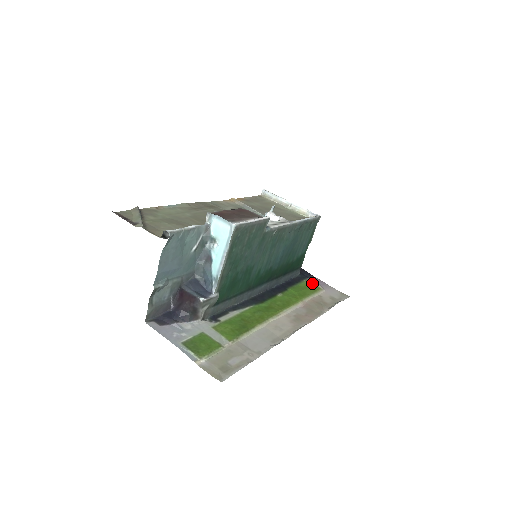
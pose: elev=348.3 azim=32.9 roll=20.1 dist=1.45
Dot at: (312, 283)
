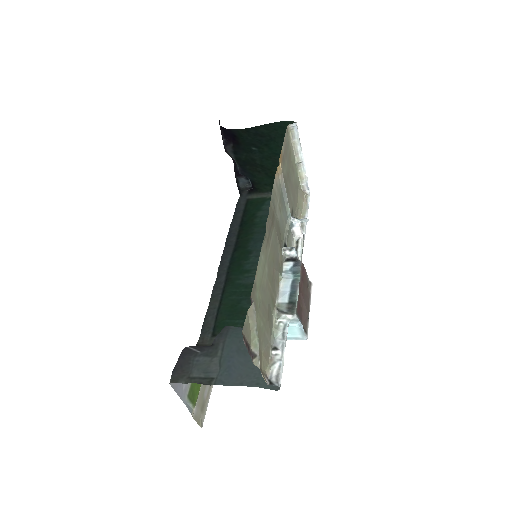
Dot at: occluded
